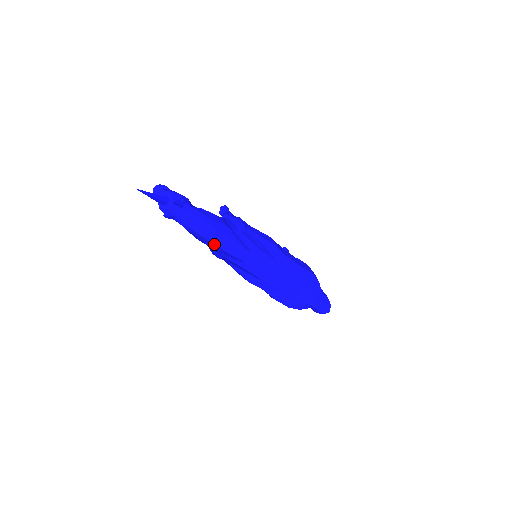
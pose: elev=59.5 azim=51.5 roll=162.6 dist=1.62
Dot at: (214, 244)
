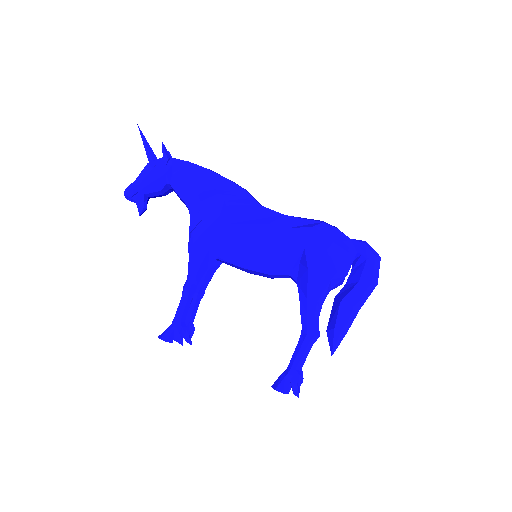
Dot at: (216, 173)
